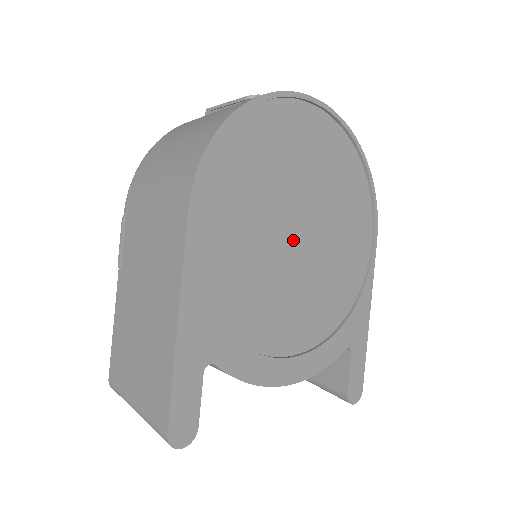
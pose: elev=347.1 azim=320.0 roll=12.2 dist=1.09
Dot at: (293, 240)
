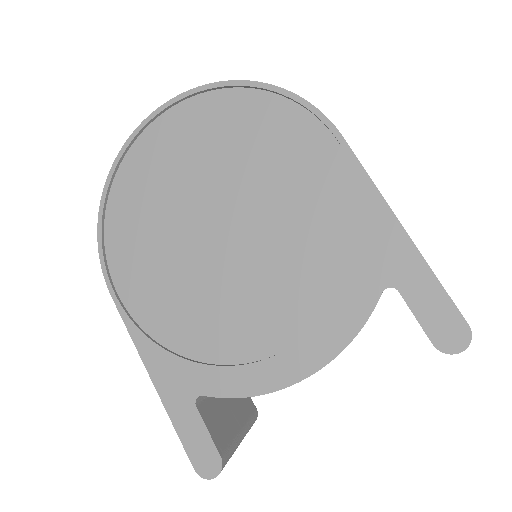
Dot at: (220, 238)
